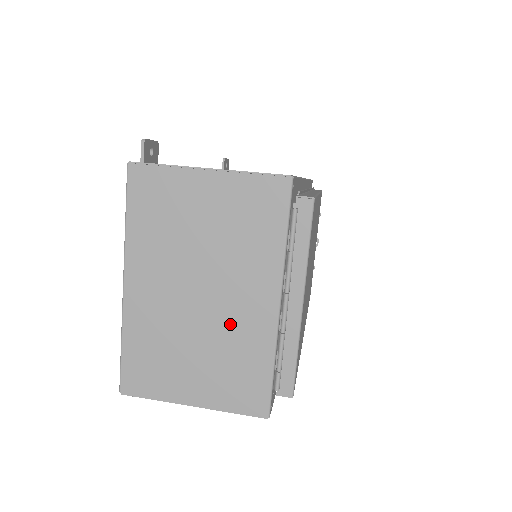
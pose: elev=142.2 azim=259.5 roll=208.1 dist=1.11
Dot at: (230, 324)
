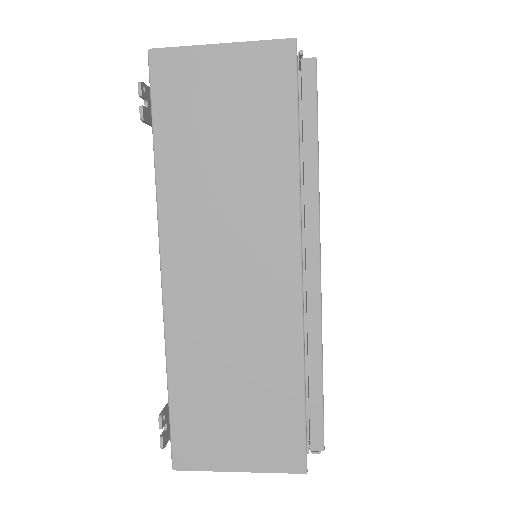
Dot at: occluded
